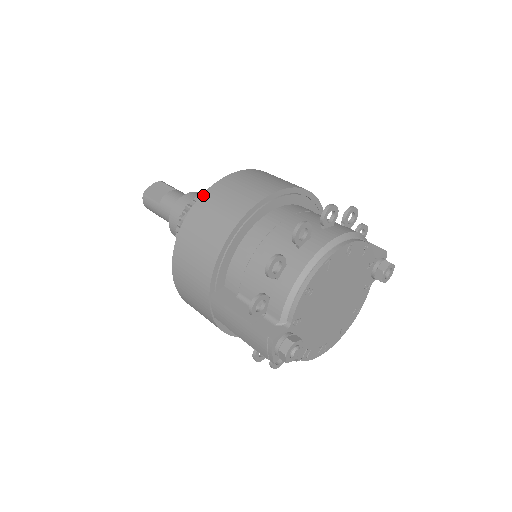
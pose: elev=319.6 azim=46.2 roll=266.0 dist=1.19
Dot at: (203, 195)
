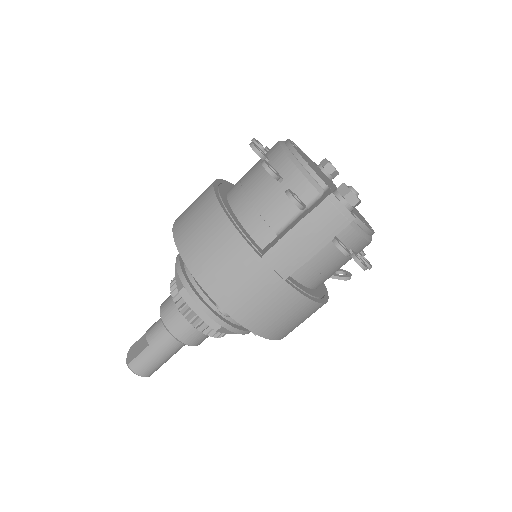
Dot at: (174, 235)
